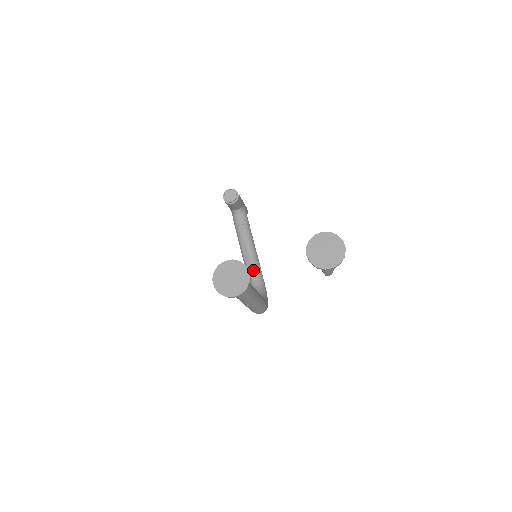
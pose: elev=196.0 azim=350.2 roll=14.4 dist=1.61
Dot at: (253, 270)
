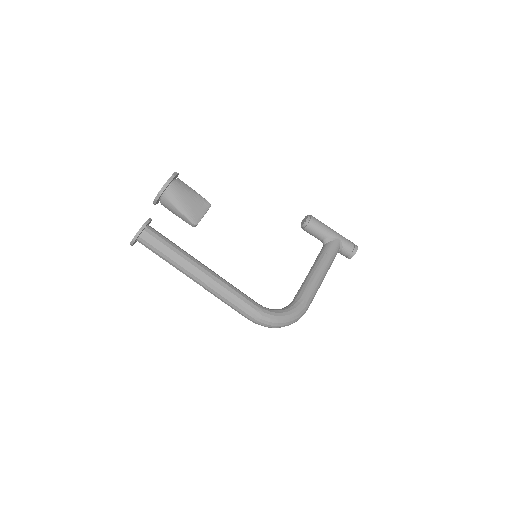
Dot at: (298, 292)
